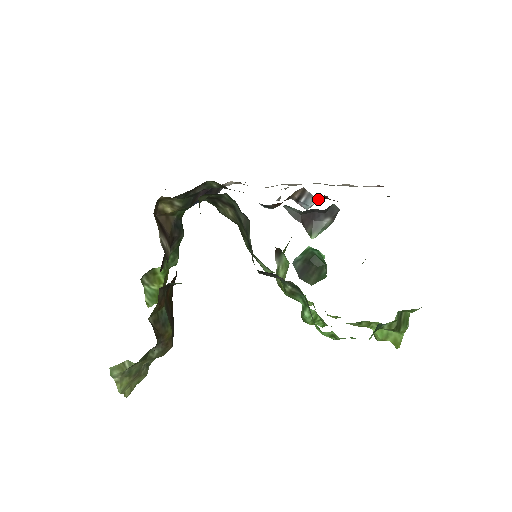
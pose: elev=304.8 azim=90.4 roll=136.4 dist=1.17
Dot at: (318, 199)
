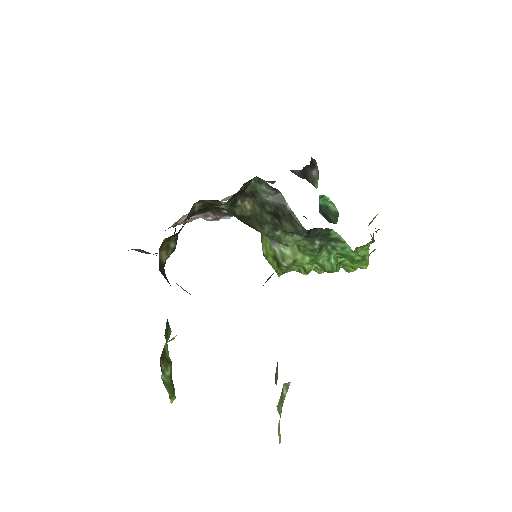
Dot at: occluded
